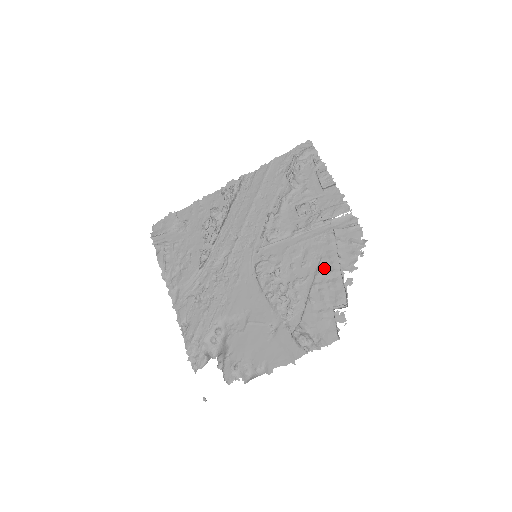
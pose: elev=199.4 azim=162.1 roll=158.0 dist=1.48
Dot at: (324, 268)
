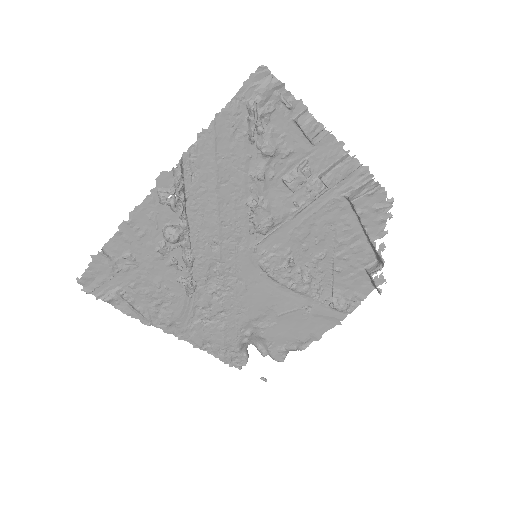
Dot at: (343, 236)
